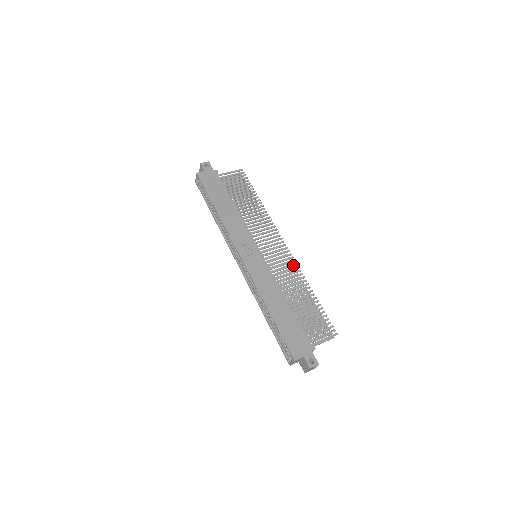
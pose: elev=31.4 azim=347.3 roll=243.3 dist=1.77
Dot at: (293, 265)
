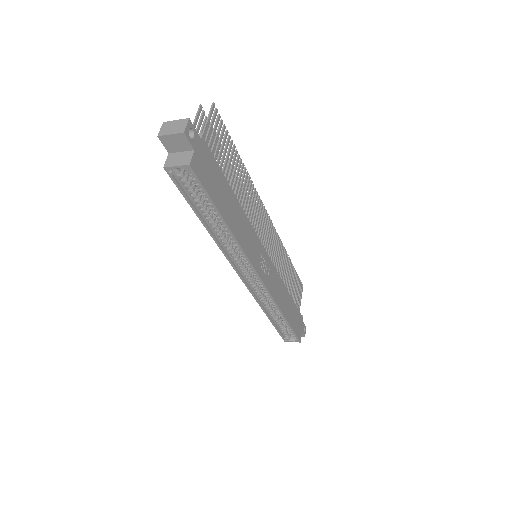
Dot at: (278, 241)
